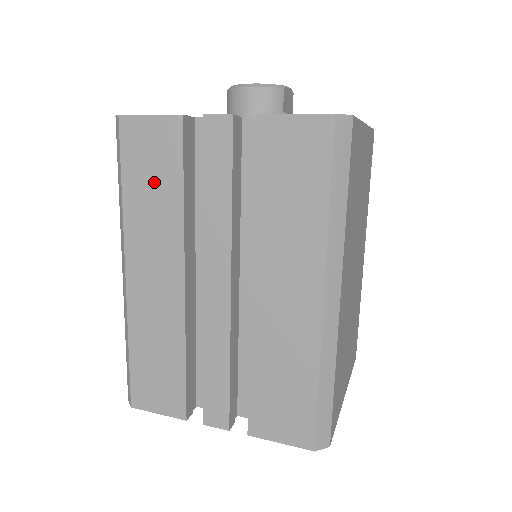
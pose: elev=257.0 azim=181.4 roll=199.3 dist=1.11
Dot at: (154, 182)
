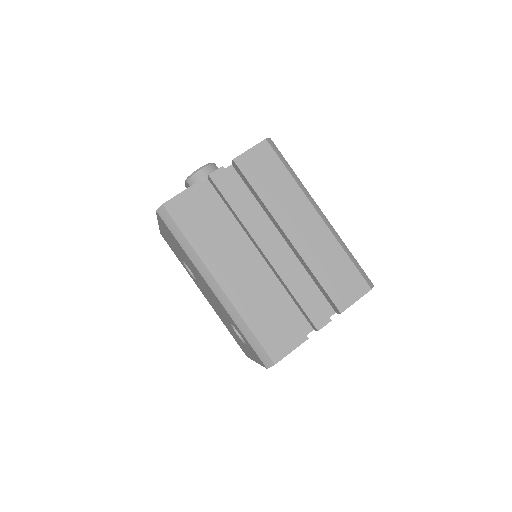
Dot at: (204, 223)
